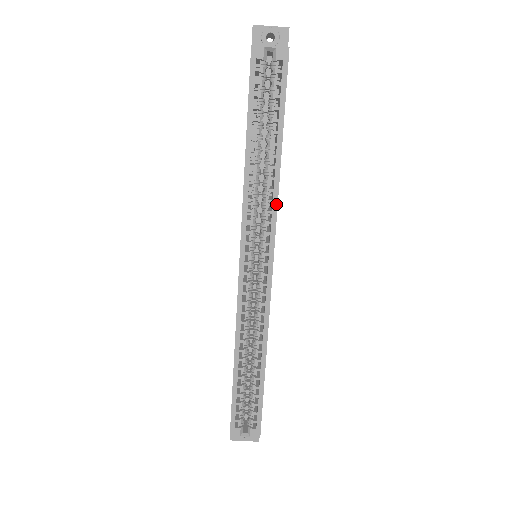
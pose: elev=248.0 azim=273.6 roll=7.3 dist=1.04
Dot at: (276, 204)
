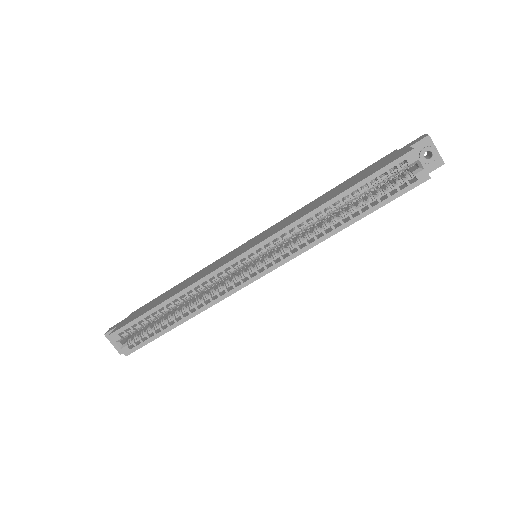
Dot at: (308, 249)
